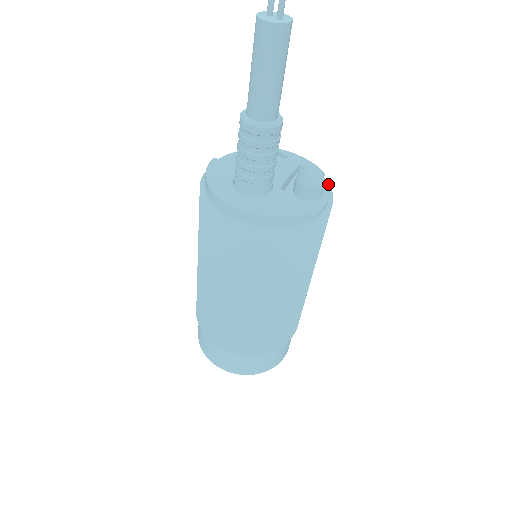
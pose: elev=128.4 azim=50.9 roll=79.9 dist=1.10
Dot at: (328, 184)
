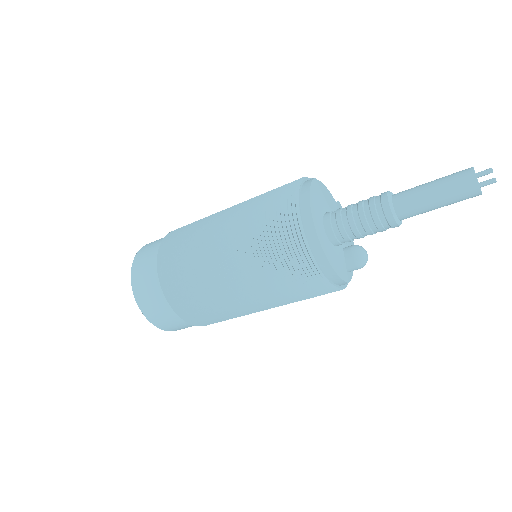
Dot at: occluded
